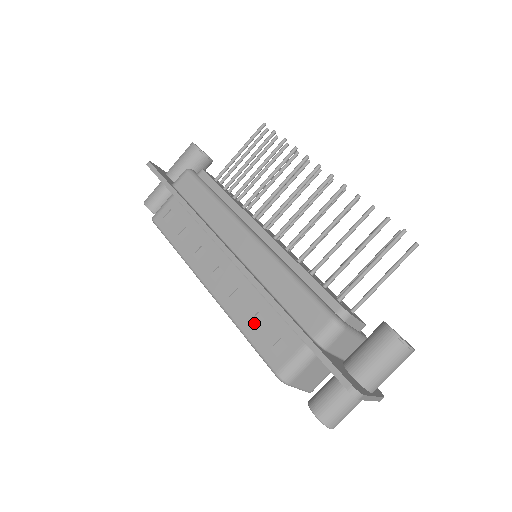
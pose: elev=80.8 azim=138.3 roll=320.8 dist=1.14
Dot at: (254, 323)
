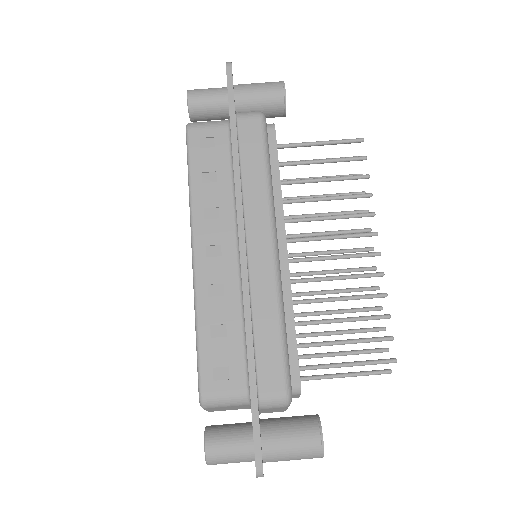
Dot at: (215, 331)
